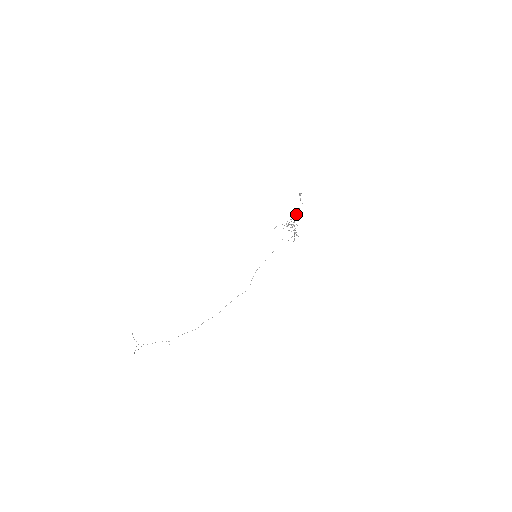
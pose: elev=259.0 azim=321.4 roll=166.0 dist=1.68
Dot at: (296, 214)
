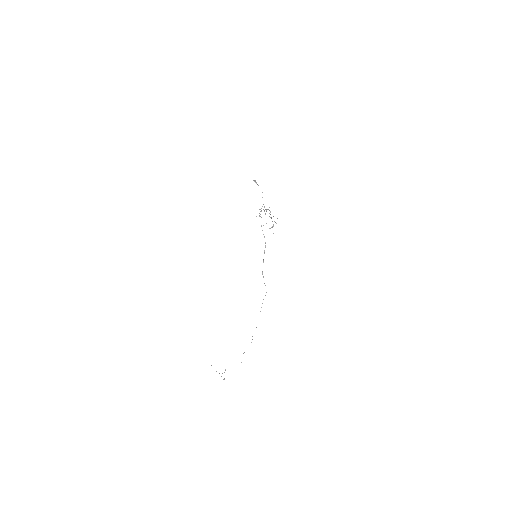
Dot at: occluded
